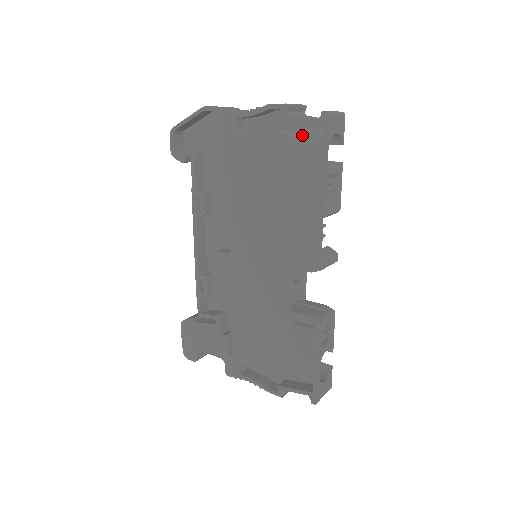
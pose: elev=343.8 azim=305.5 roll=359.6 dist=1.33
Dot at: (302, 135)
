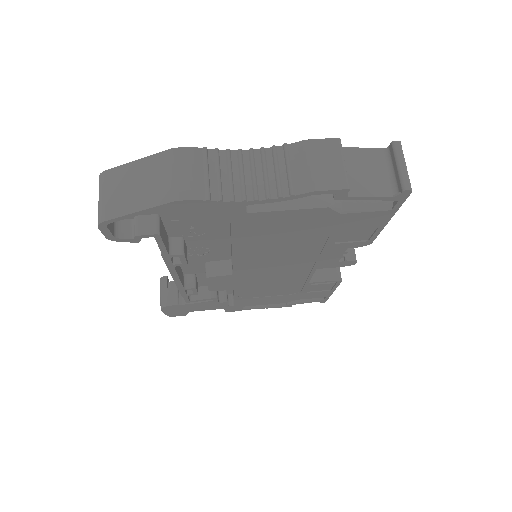
Dot at: (359, 202)
